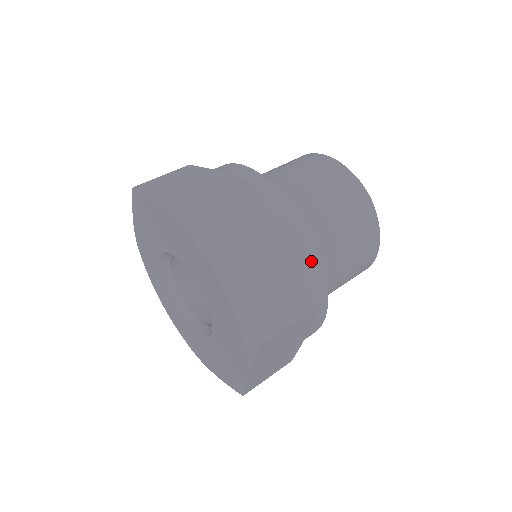
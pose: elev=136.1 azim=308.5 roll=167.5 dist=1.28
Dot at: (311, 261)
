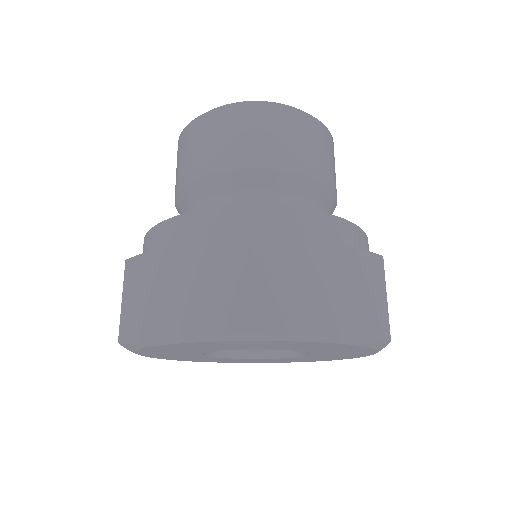
Dot at: (342, 230)
